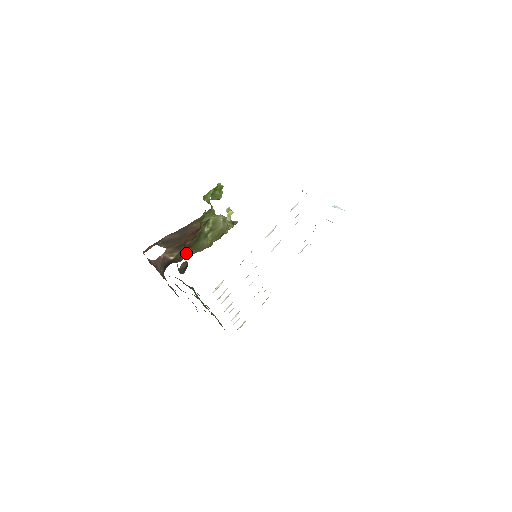
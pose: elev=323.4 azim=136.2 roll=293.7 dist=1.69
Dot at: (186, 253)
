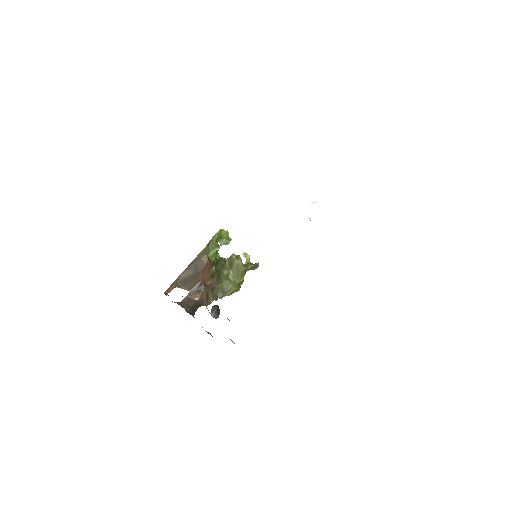
Dot at: (212, 296)
